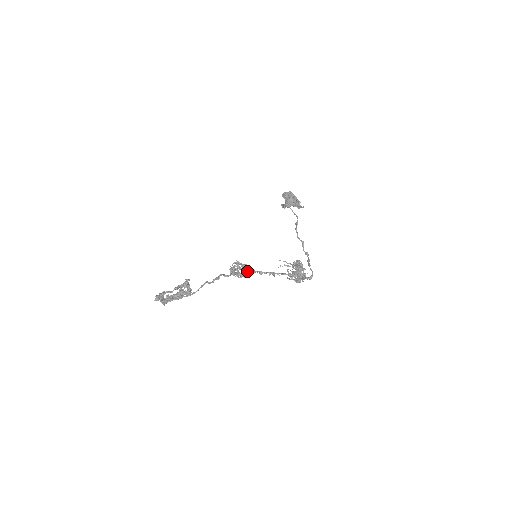
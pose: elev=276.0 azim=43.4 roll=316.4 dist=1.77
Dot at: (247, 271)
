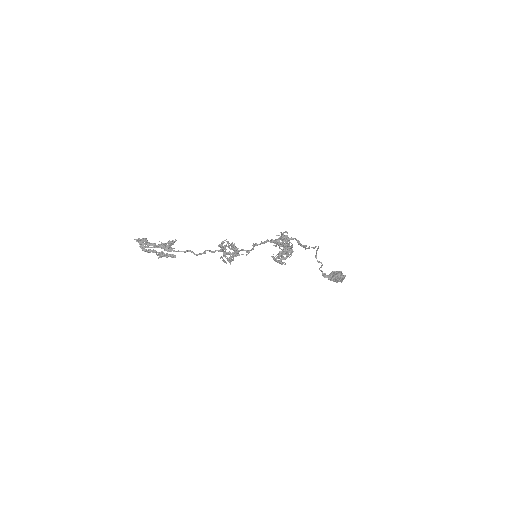
Dot at: (237, 255)
